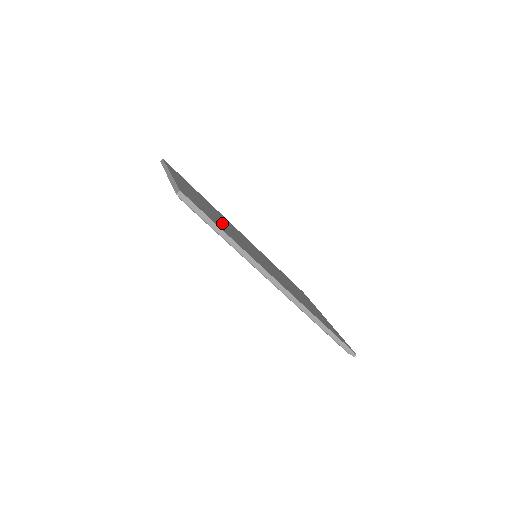
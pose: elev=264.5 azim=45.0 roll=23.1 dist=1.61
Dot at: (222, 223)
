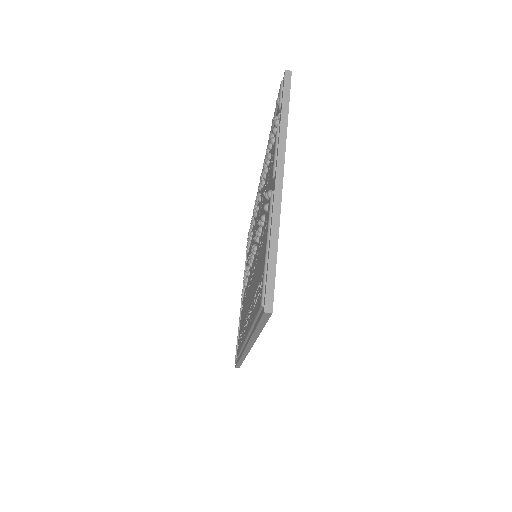
Dot at: occluded
